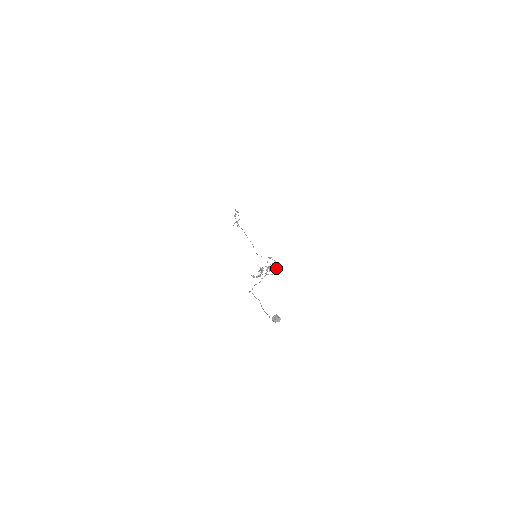
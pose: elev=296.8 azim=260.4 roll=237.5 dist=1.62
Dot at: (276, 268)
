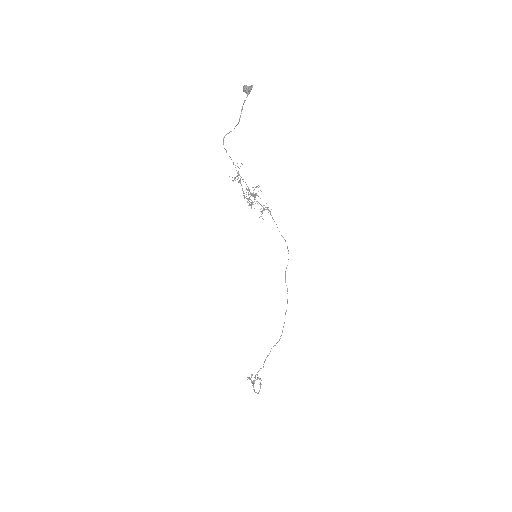
Dot at: occluded
